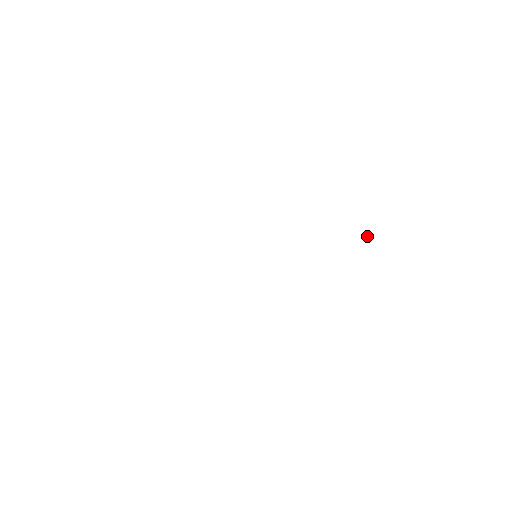
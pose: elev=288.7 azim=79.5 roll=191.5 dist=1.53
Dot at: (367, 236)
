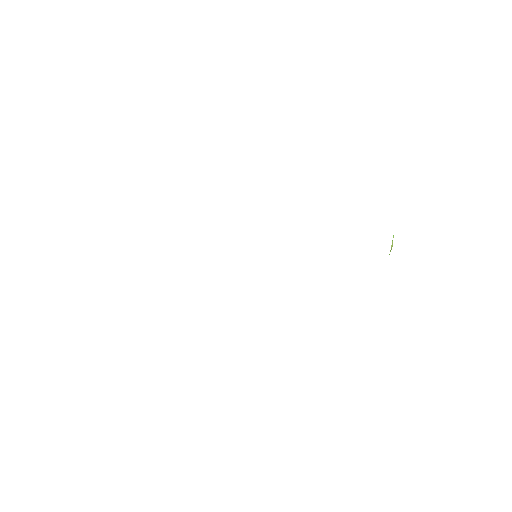
Dot at: (392, 242)
